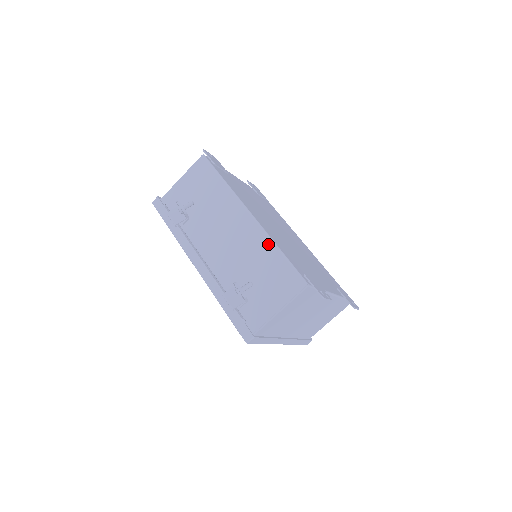
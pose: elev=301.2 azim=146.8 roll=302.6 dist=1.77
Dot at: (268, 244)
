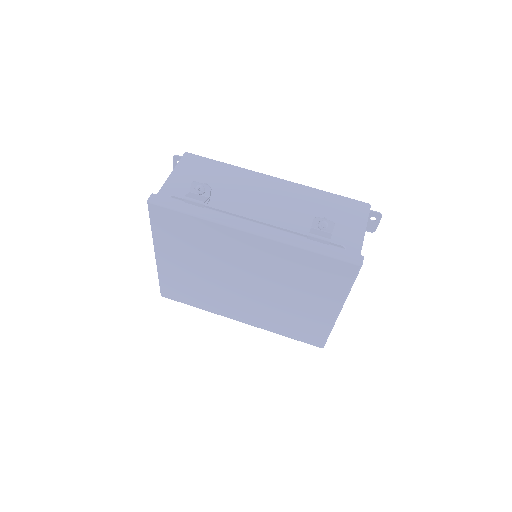
Dot at: (312, 191)
